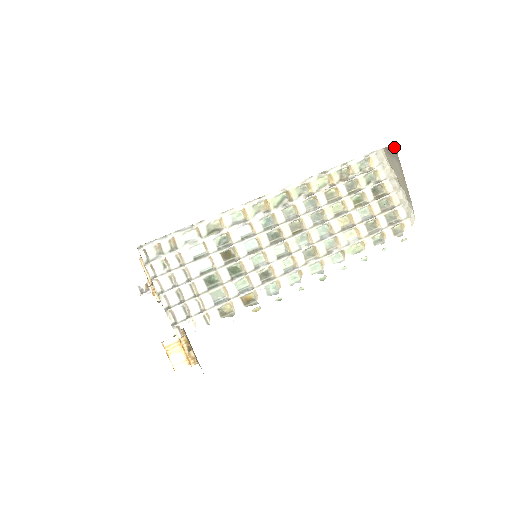
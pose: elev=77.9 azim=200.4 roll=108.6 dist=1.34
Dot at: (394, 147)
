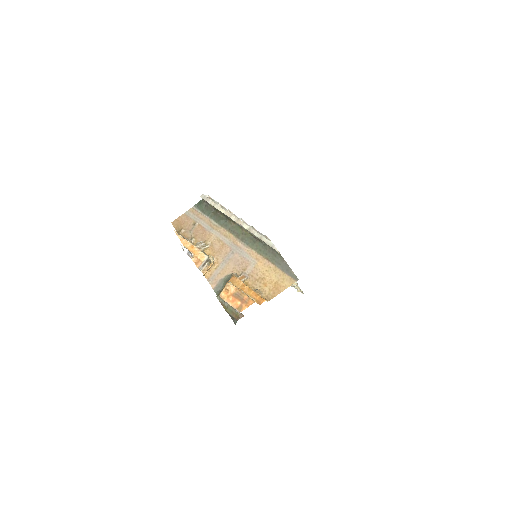
Dot at: occluded
